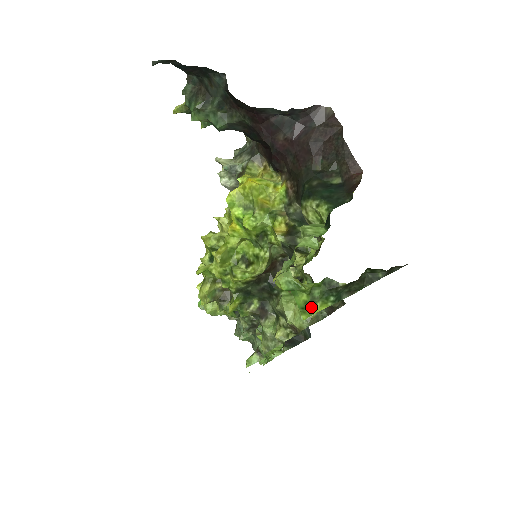
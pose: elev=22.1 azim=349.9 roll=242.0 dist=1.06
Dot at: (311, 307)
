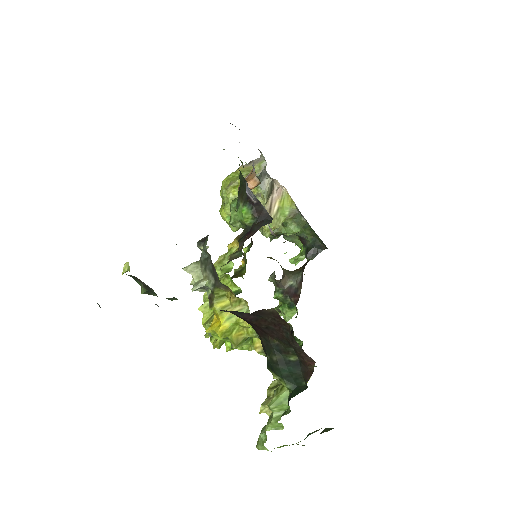
Dot at: (287, 445)
